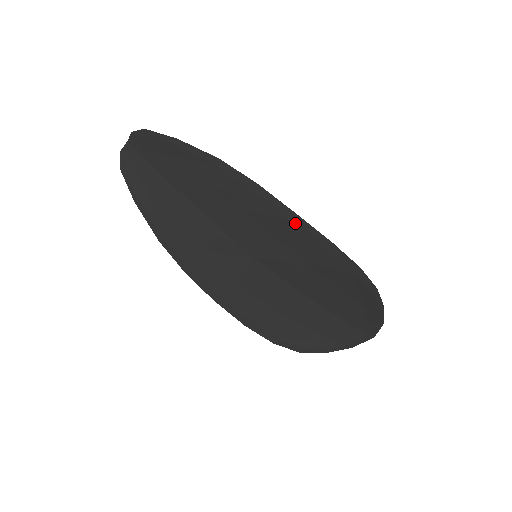
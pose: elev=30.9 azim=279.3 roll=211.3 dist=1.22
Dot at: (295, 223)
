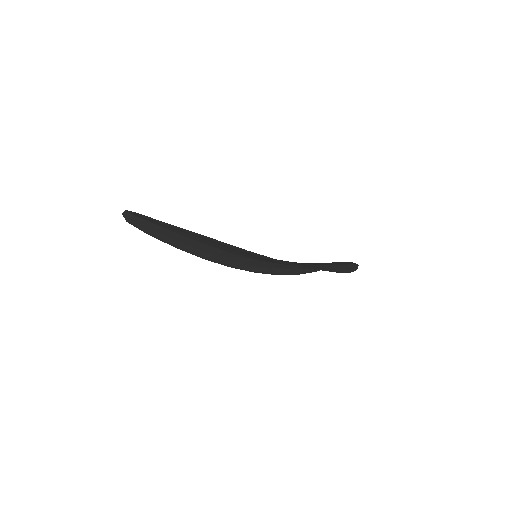
Dot at: (284, 263)
